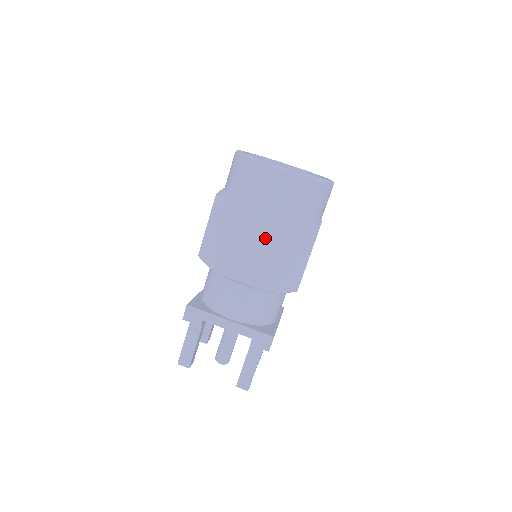
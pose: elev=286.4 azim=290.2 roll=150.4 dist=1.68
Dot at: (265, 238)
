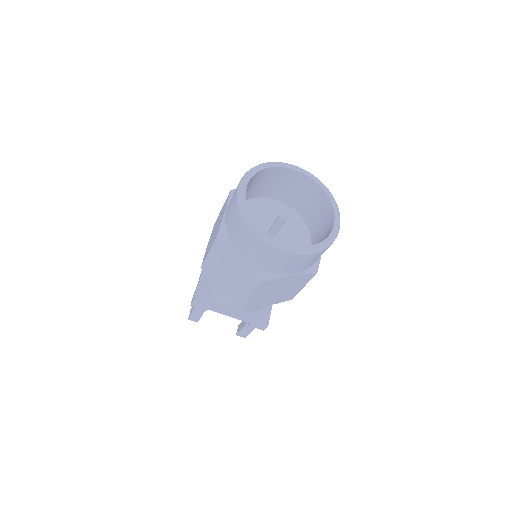
Dot at: (264, 289)
